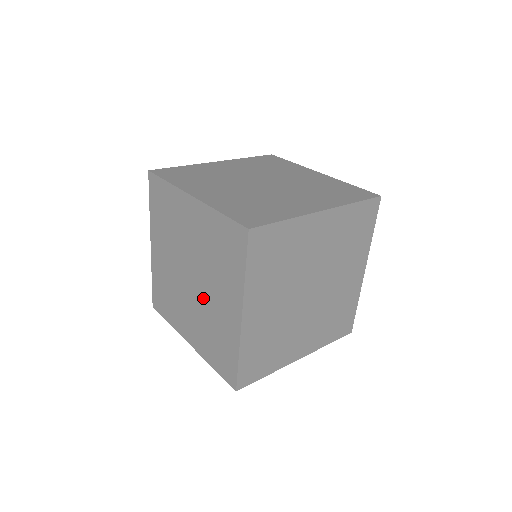
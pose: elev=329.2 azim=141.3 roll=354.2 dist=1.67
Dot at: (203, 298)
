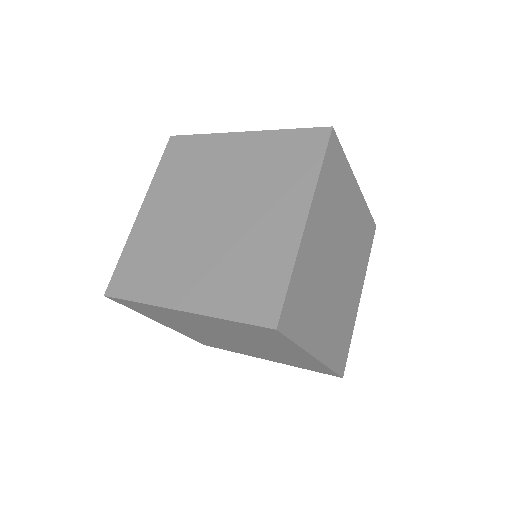
Dot at: occluded
